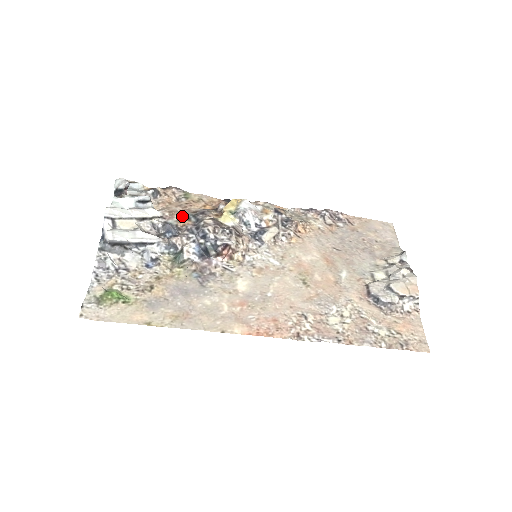
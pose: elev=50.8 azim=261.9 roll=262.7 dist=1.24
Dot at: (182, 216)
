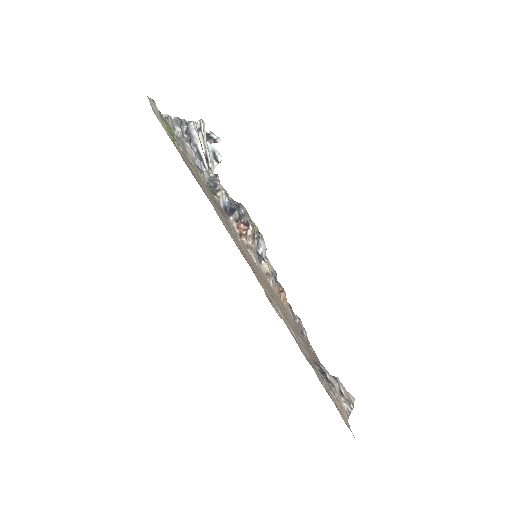
Dot at: occluded
